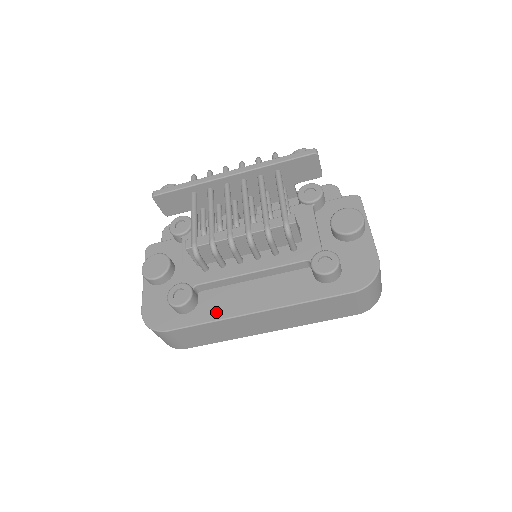
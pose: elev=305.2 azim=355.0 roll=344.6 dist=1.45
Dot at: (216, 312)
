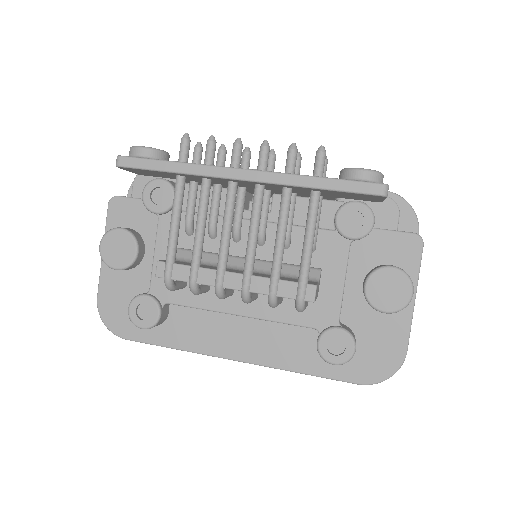
Dot at: (187, 340)
